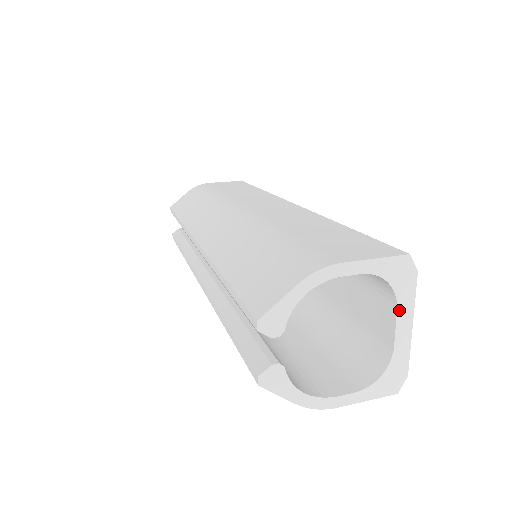
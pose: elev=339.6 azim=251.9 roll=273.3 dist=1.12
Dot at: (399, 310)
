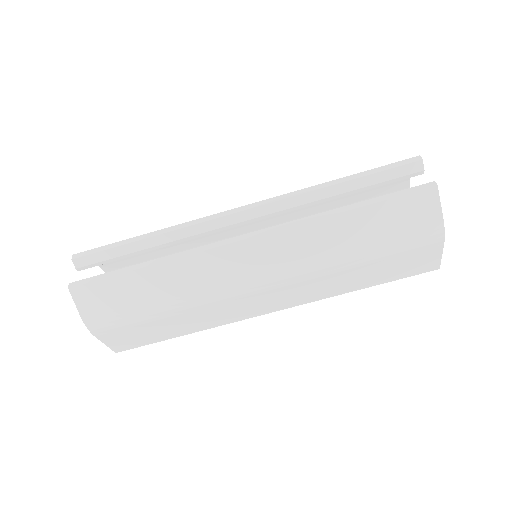
Dot at: occluded
